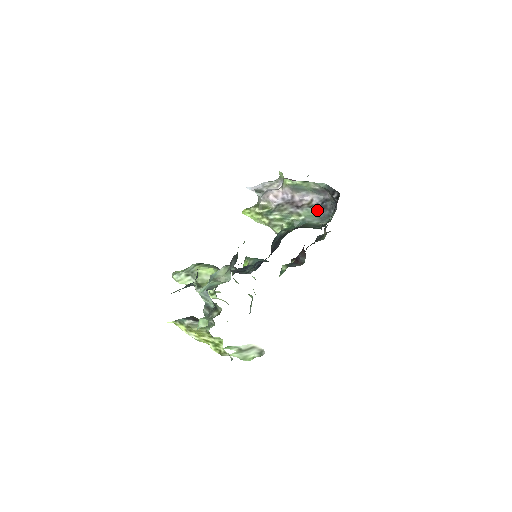
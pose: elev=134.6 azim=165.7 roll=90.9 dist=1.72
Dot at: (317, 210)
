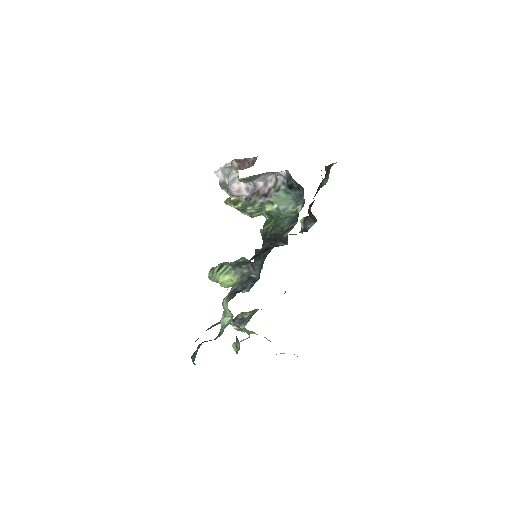
Dot at: (287, 191)
